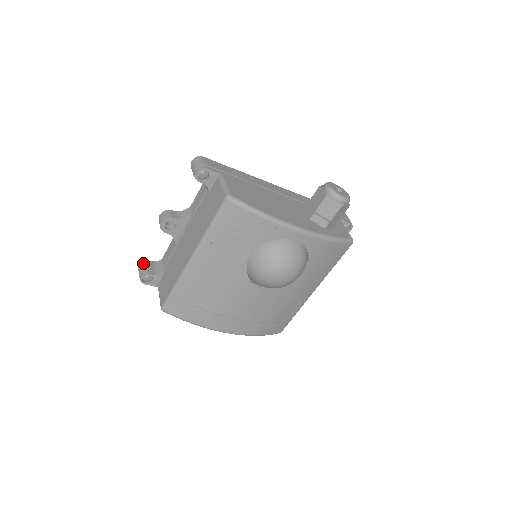
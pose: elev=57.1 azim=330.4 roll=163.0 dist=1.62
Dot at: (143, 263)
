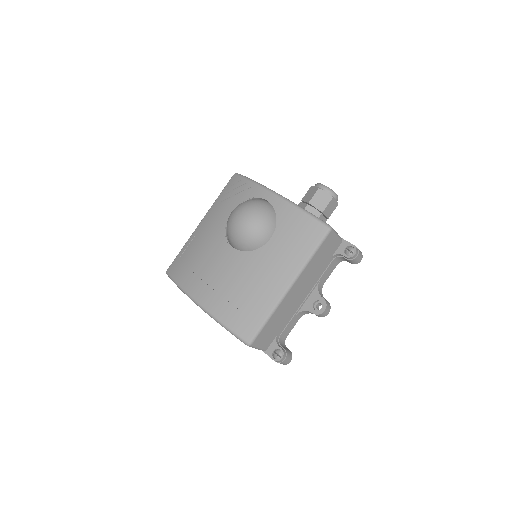
Dot at: occluded
